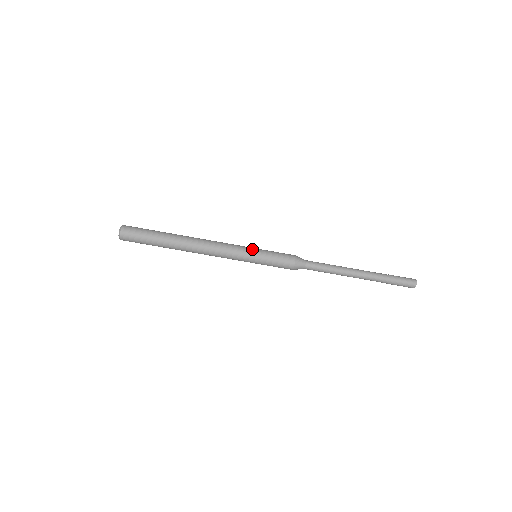
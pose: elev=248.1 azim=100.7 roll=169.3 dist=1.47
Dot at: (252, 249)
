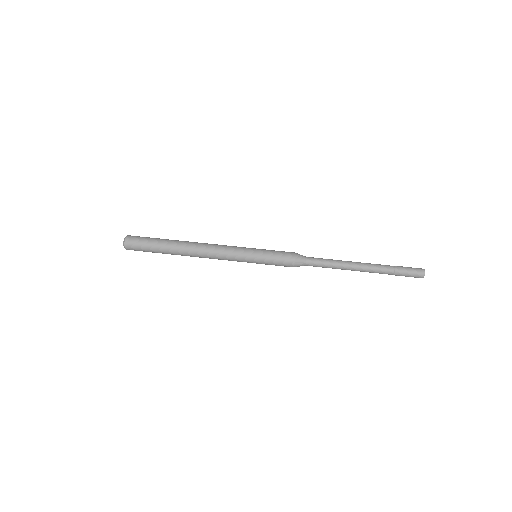
Dot at: occluded
